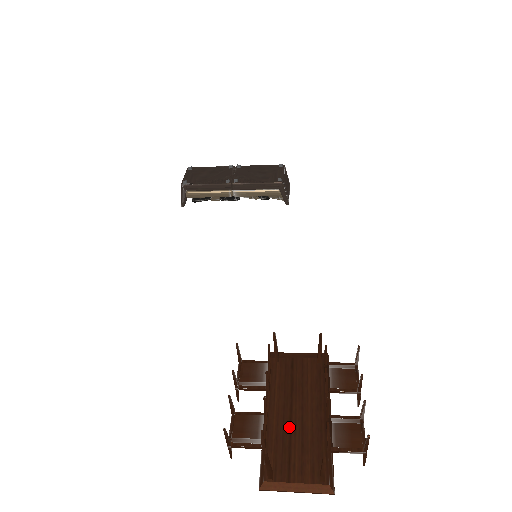
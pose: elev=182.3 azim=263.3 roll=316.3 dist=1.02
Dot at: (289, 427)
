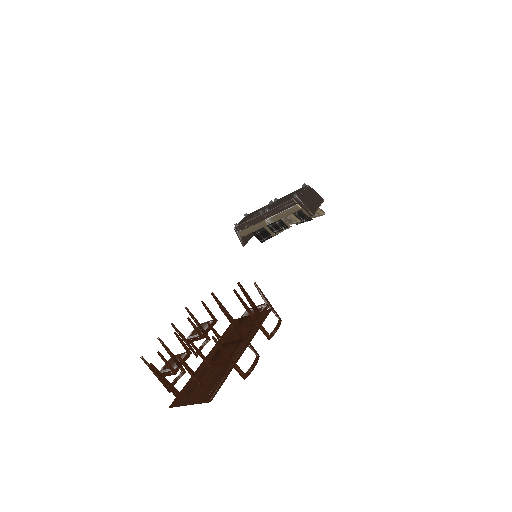
Dot at: occluded
